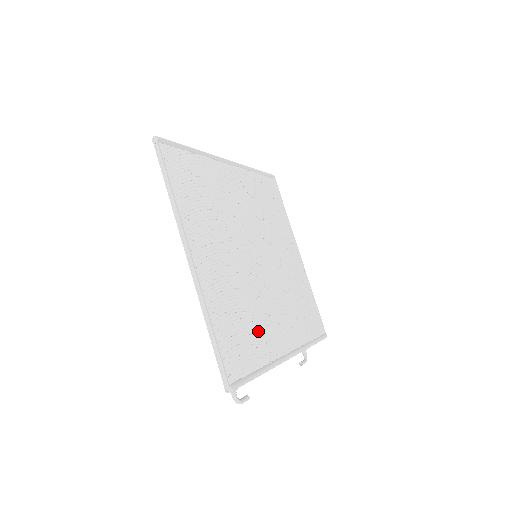
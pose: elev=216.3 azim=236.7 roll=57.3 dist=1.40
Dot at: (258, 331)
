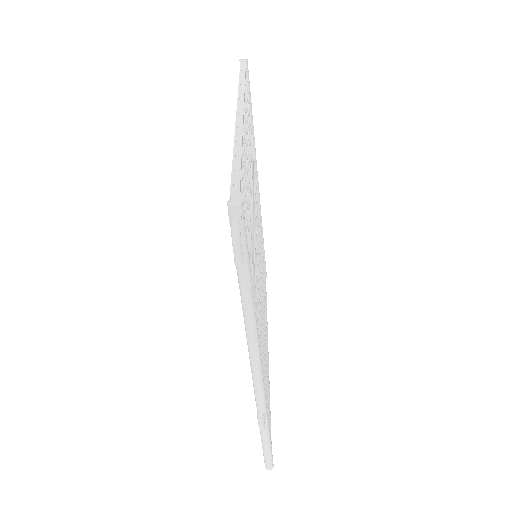
Dot at: occluded
